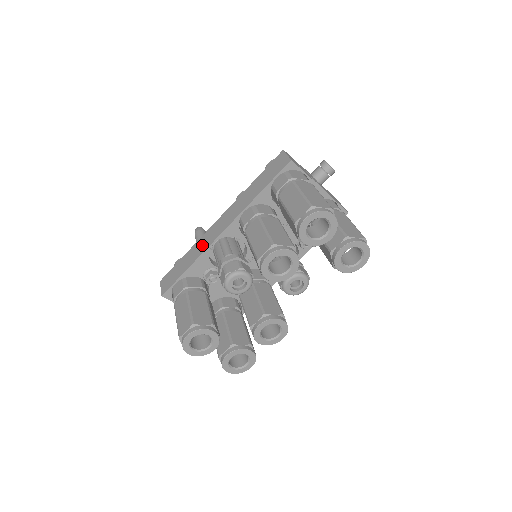
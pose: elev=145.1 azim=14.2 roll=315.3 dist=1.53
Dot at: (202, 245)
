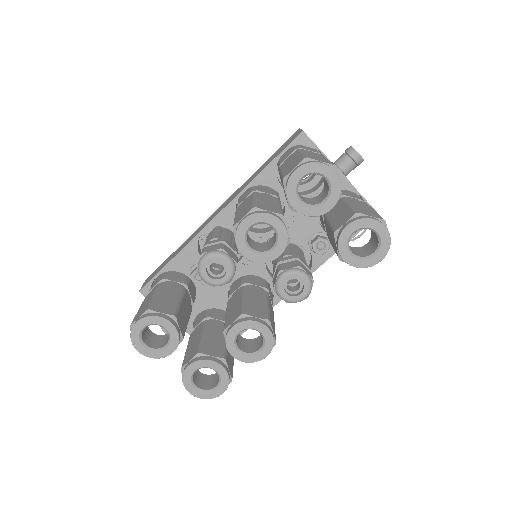
Dot at: (194, 235)
